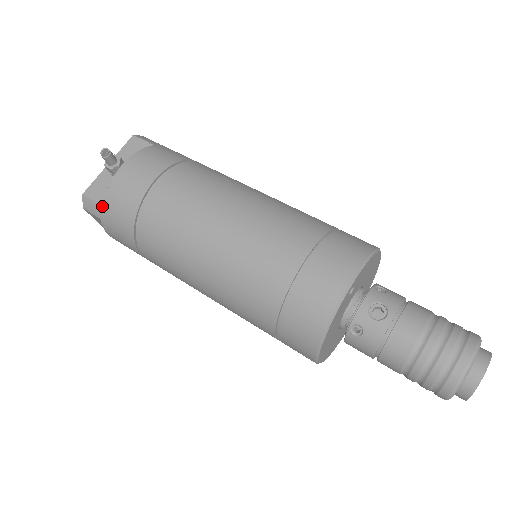
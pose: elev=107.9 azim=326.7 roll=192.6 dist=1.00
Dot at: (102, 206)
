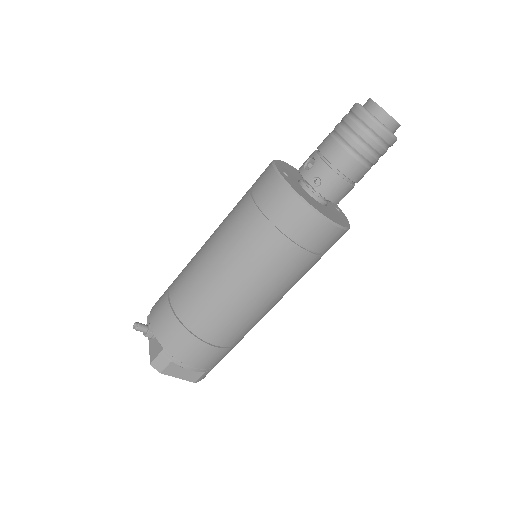
Dot at: (163, 350)
